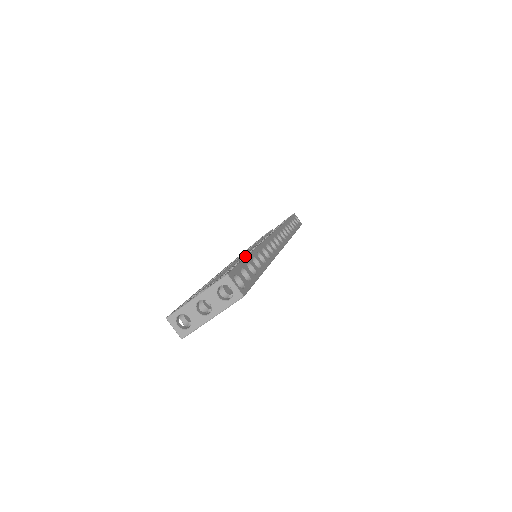
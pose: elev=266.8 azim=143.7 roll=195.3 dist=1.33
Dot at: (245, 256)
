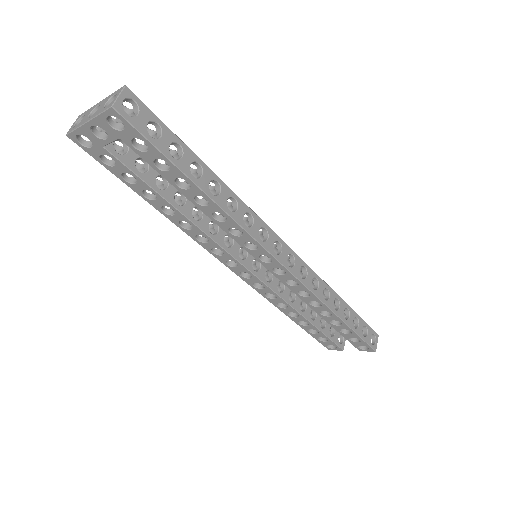
Dot at: occluded
